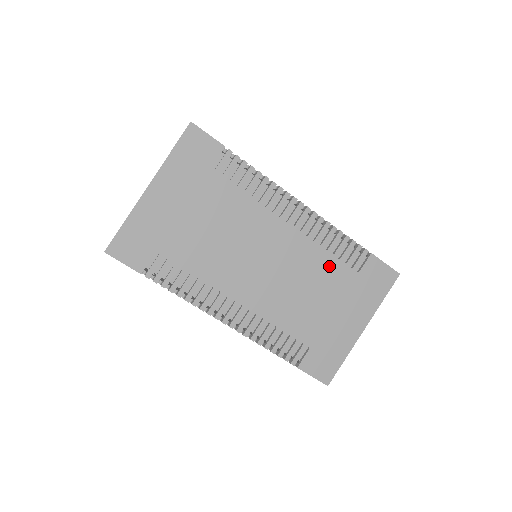
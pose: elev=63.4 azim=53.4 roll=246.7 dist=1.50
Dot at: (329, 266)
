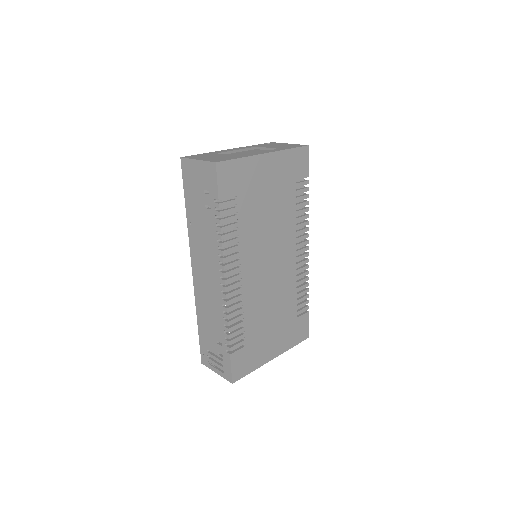
Dot at: (290, 299)
